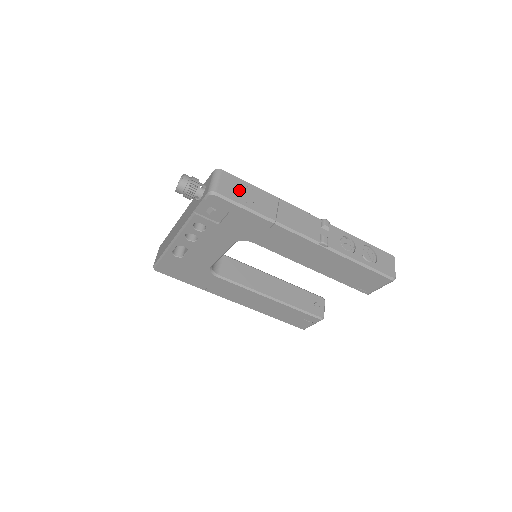
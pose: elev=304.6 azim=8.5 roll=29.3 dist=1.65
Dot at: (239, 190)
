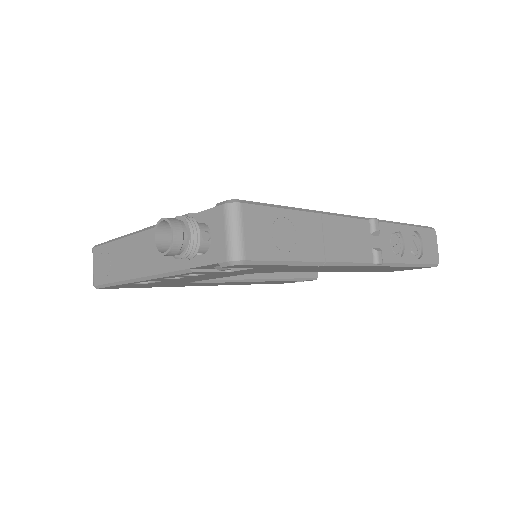
Dot at: (272, 233)
